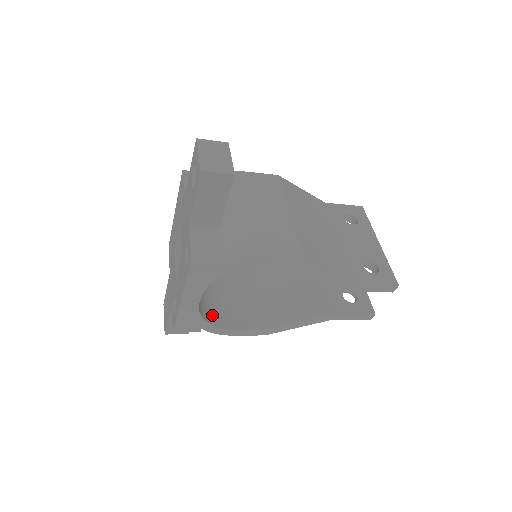
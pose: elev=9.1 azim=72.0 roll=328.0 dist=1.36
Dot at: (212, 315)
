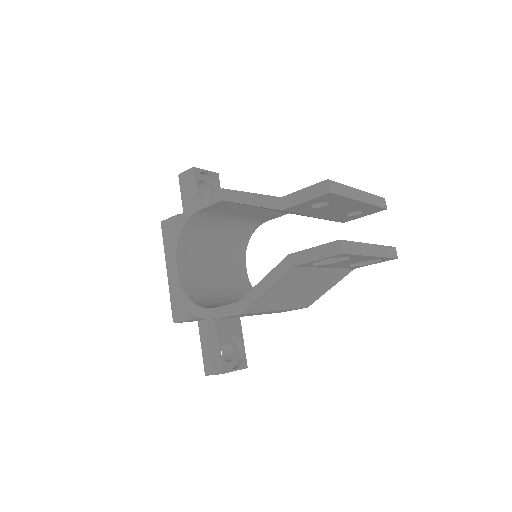
Dot at: (204, 303)
